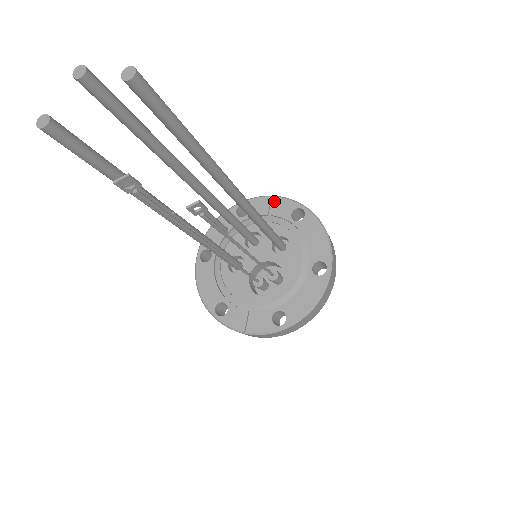
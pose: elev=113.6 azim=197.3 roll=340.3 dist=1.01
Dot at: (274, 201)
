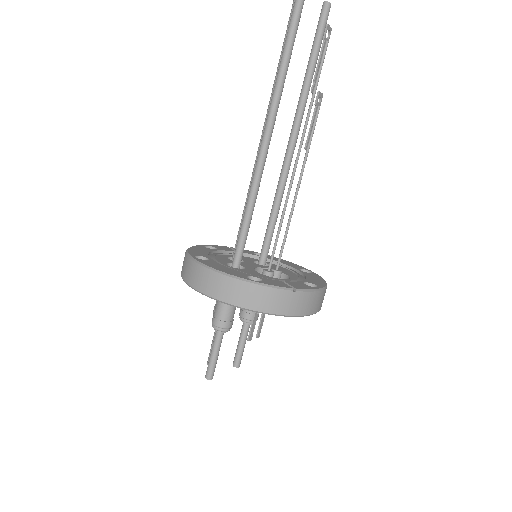
Dot at: (233, 248)
